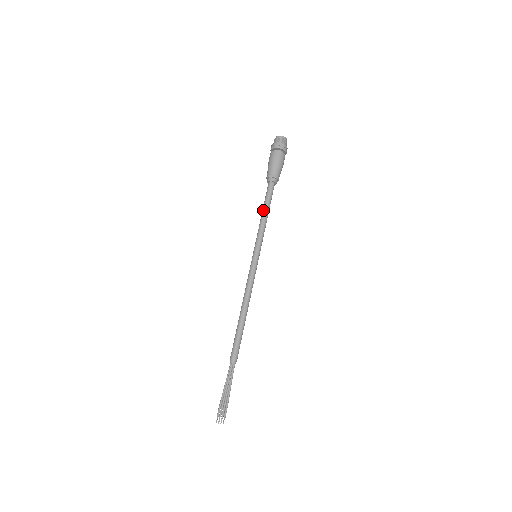
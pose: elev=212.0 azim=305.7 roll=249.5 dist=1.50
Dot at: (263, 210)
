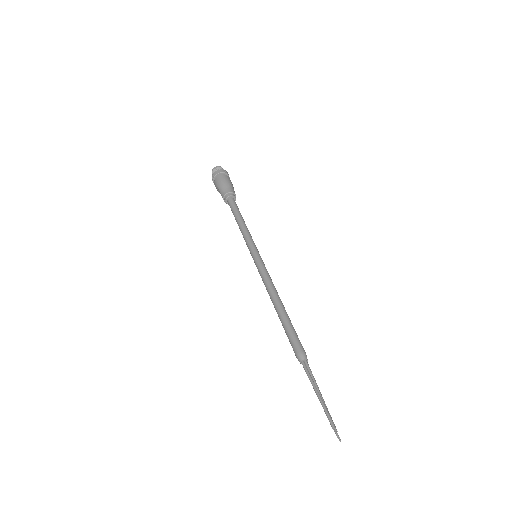
Dot at: (239, 218)
